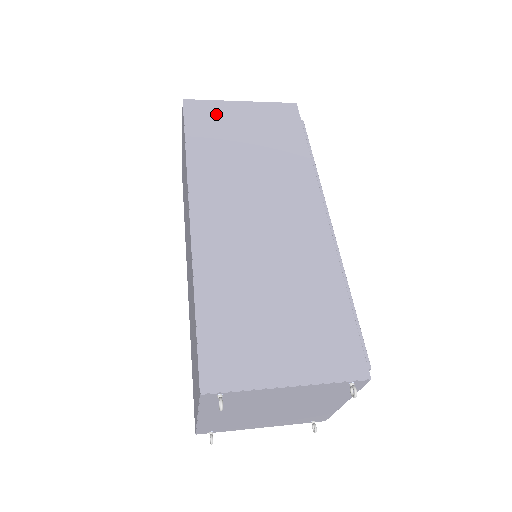
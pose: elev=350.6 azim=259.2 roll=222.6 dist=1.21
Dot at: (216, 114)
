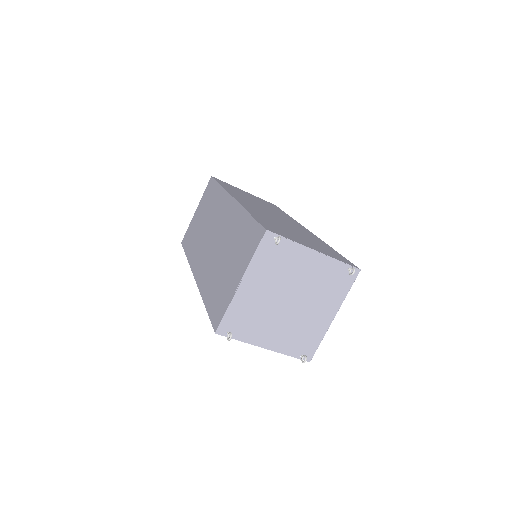
Dot at: occluded
